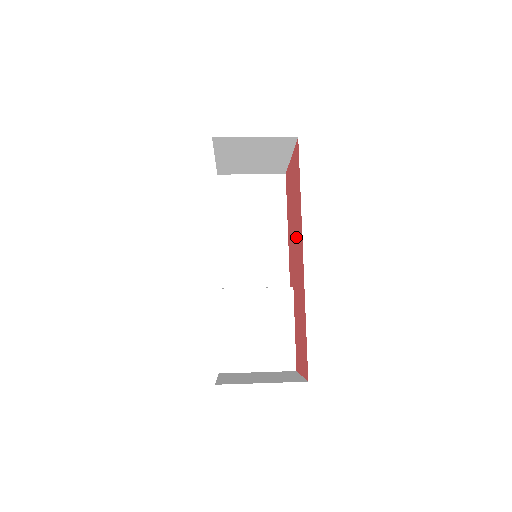
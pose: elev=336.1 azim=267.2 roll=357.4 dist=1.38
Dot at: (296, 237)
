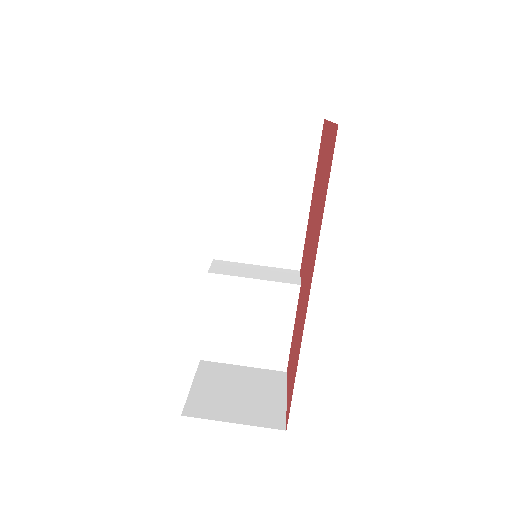
Dot at: (311, 247)
